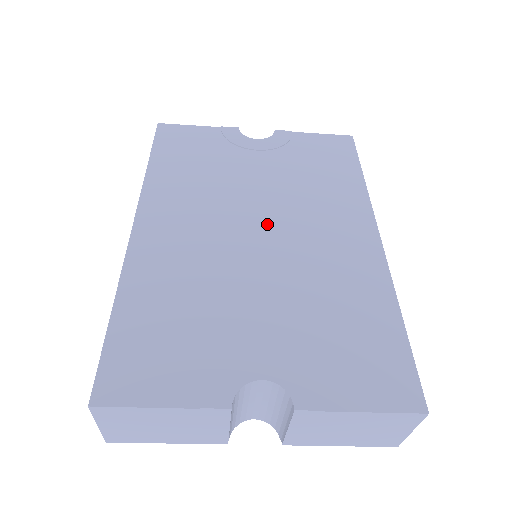
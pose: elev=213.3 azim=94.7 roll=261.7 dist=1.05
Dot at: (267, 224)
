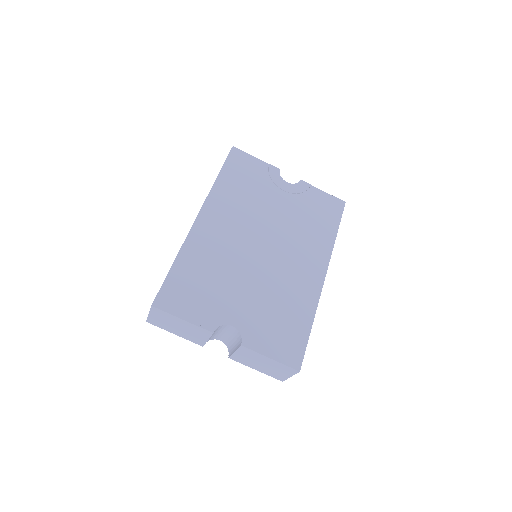
Dot at: (269, 243)
